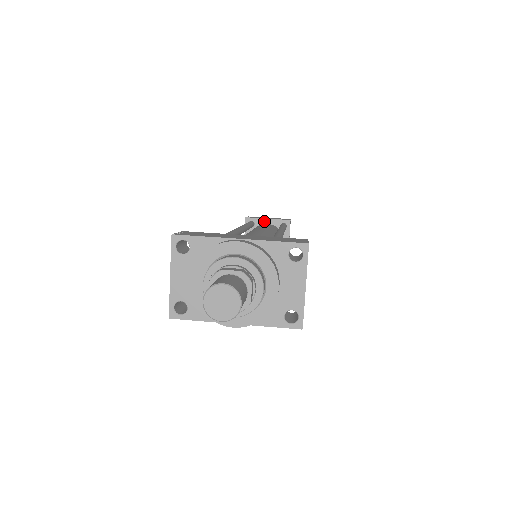
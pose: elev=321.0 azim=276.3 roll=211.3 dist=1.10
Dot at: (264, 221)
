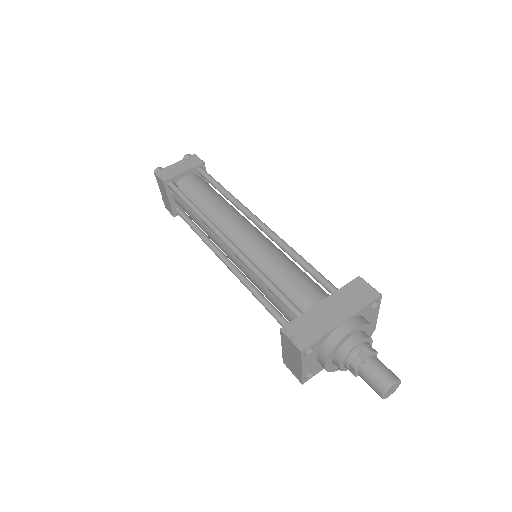
Dot at: (181, 176)
